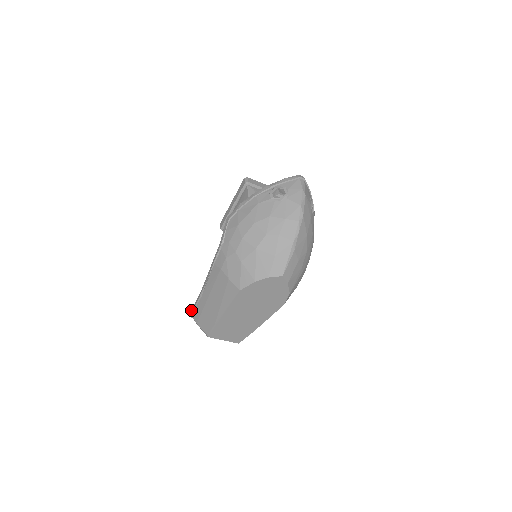
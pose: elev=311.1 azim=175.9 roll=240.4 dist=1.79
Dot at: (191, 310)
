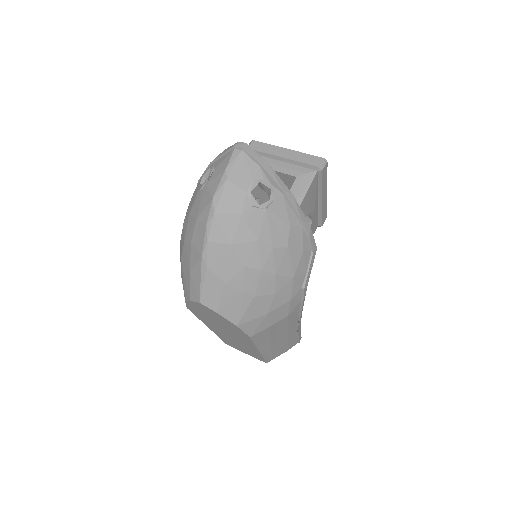
Dot at: occluded
